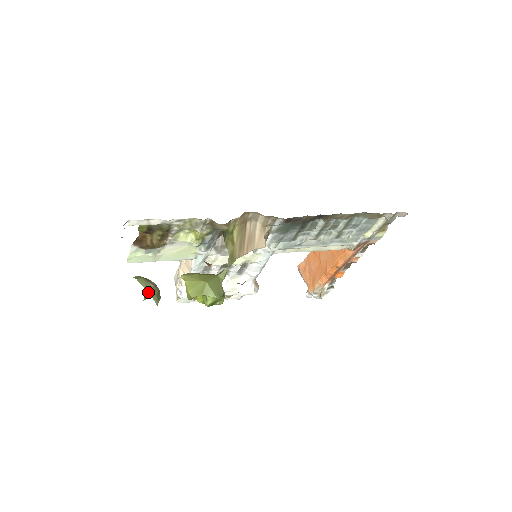
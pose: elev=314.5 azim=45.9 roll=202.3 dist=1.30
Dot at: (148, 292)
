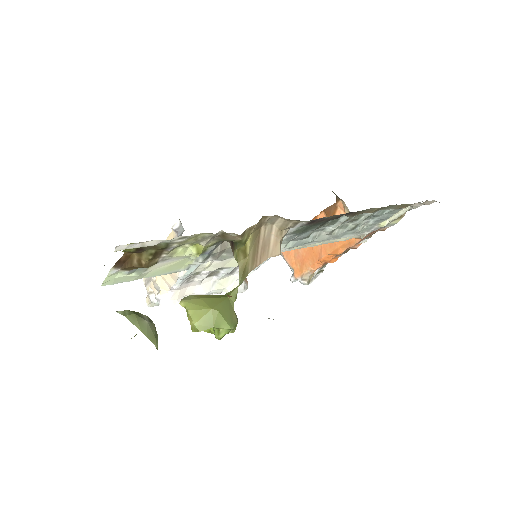
Dot at: (144, 334)
